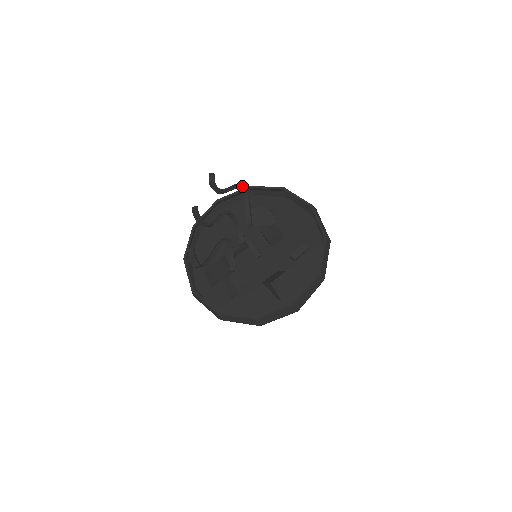
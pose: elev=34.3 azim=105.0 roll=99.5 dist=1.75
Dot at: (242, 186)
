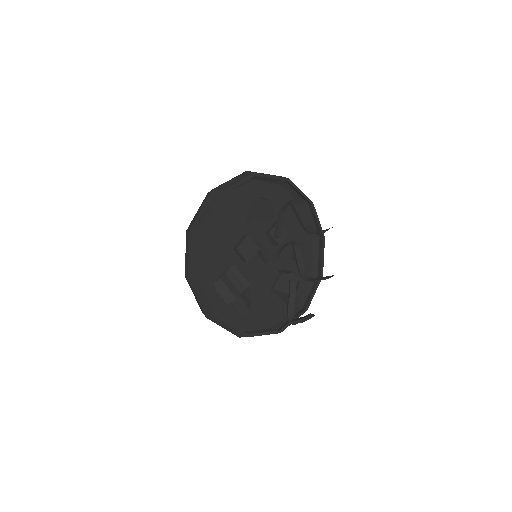
Dot at: (294, 202)
